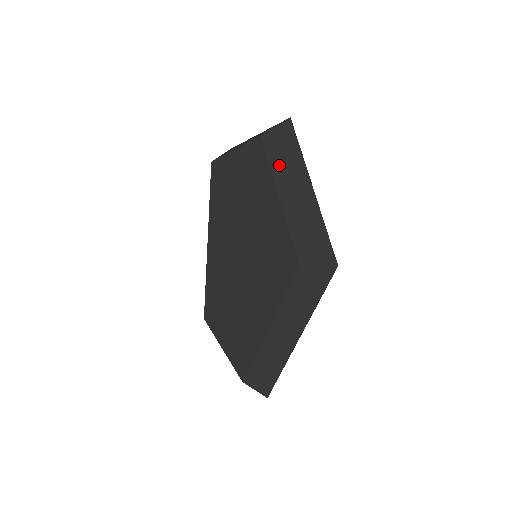
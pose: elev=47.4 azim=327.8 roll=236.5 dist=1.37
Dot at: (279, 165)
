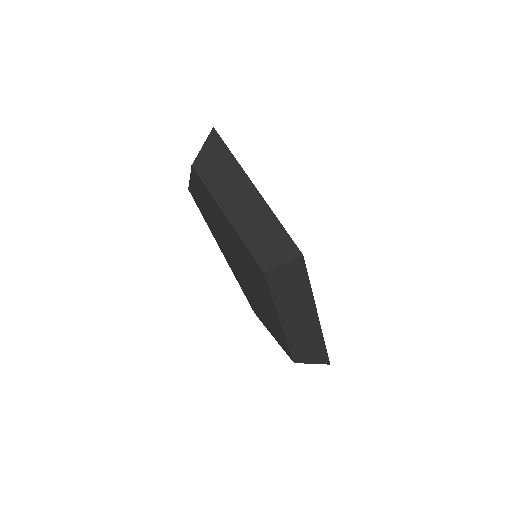
Dot at: (217, 184)
